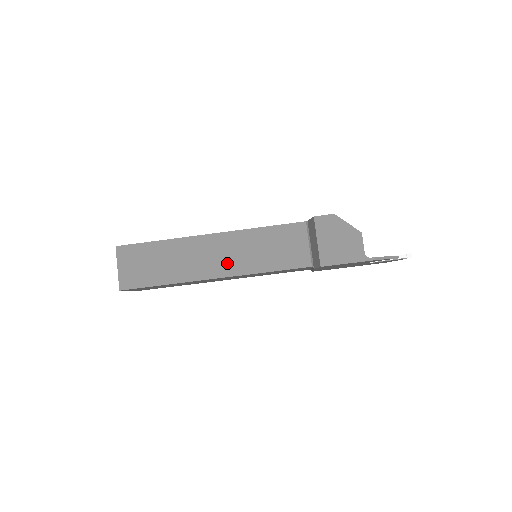
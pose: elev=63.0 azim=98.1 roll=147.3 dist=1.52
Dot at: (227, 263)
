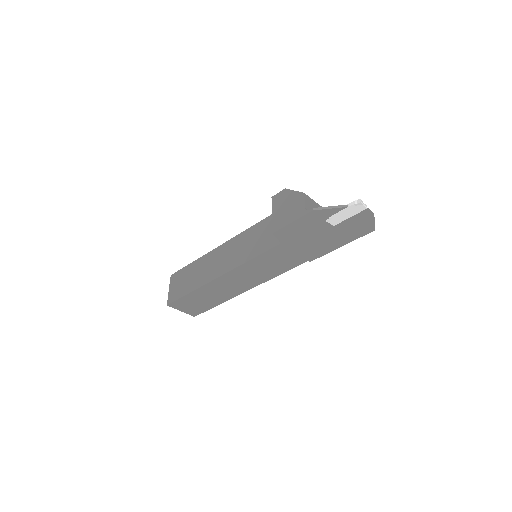
Dot at: (227, 263)
